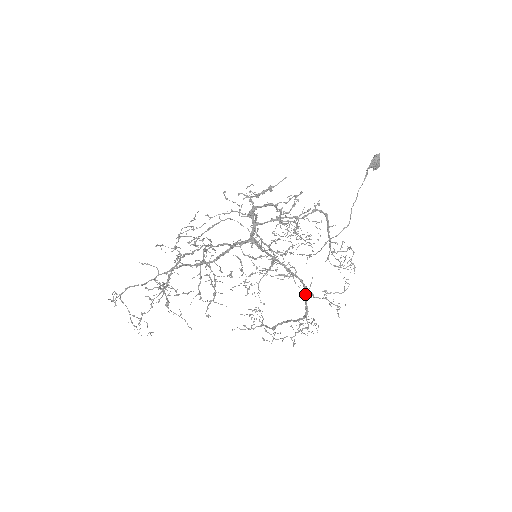
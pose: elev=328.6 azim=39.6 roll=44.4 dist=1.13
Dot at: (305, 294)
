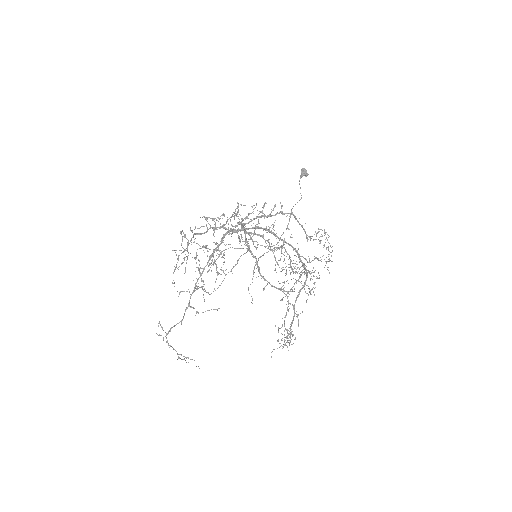
Dot at: (298, 256)
